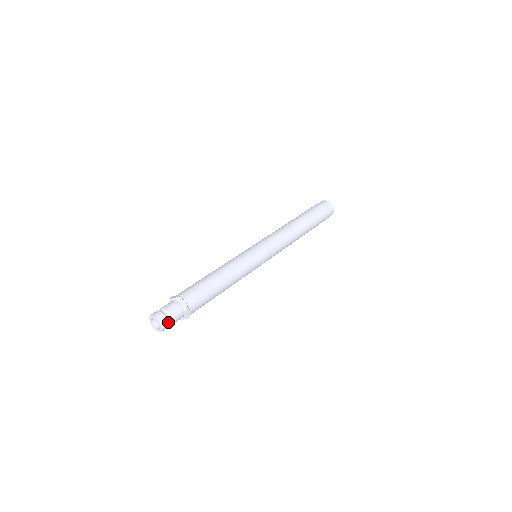
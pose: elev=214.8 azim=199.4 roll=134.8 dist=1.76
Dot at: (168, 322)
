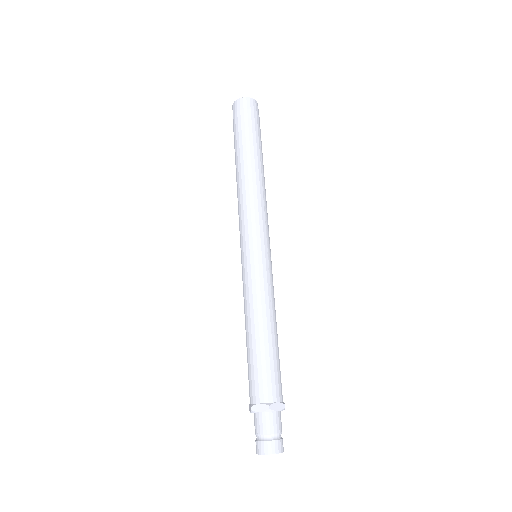
Dot at: (282, 439)
